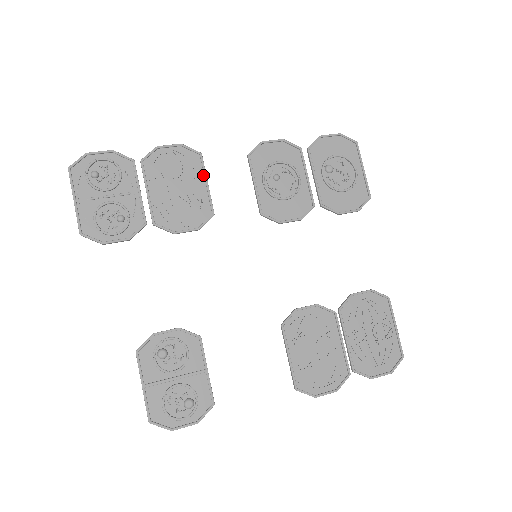
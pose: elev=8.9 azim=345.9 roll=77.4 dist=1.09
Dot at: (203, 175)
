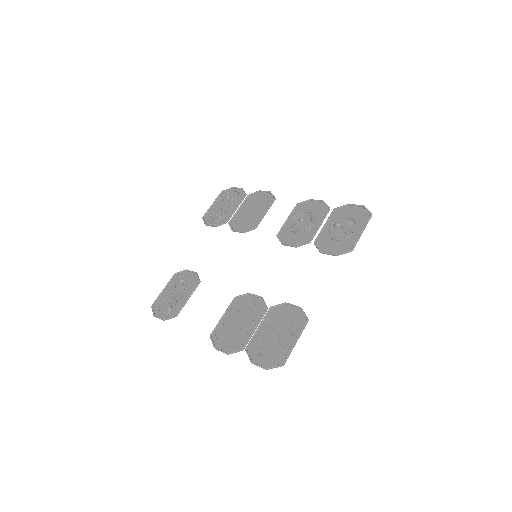
Dot at: (268, 208)
